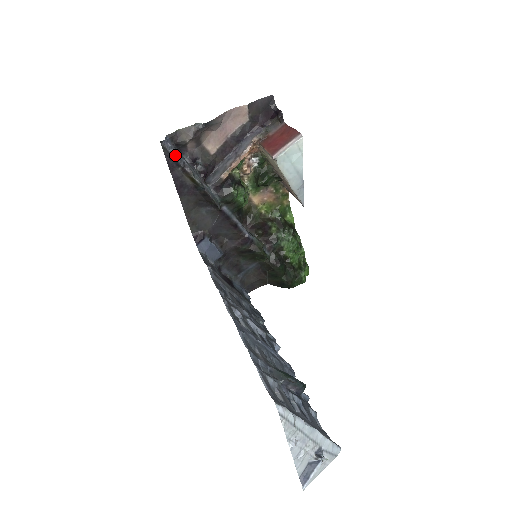
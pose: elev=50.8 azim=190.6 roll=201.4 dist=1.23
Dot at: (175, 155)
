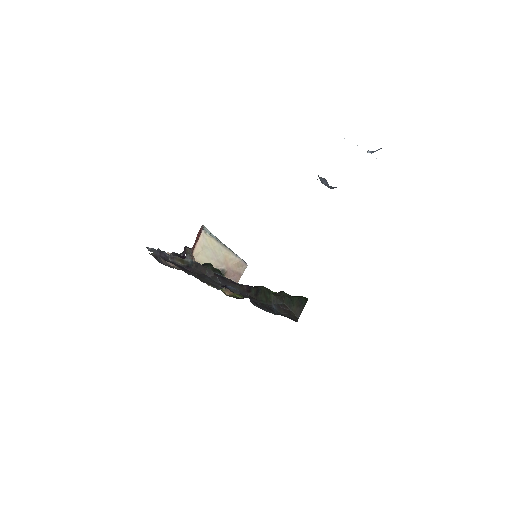
Dot at: (160, 251)
